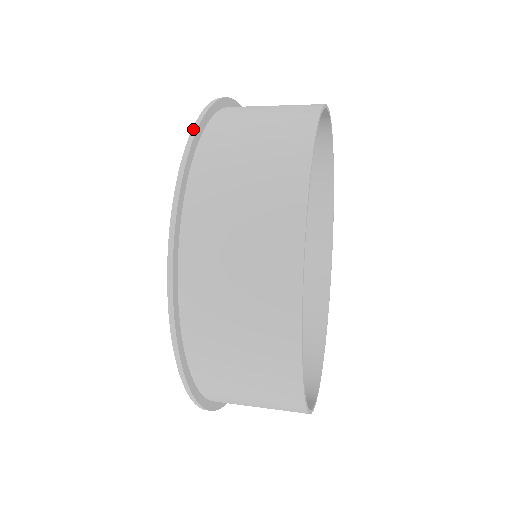
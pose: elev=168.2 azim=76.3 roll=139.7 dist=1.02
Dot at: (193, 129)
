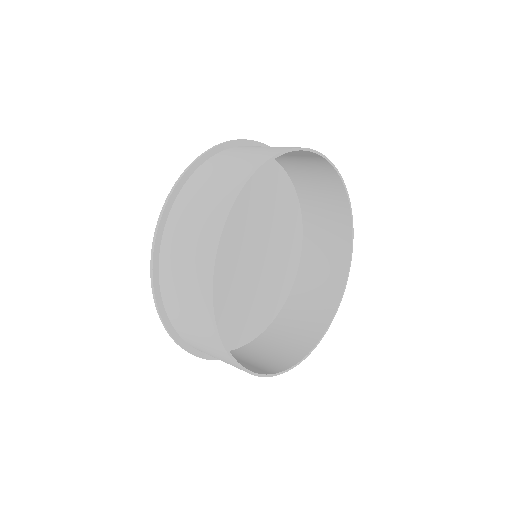
Dot at: (151, 282)
